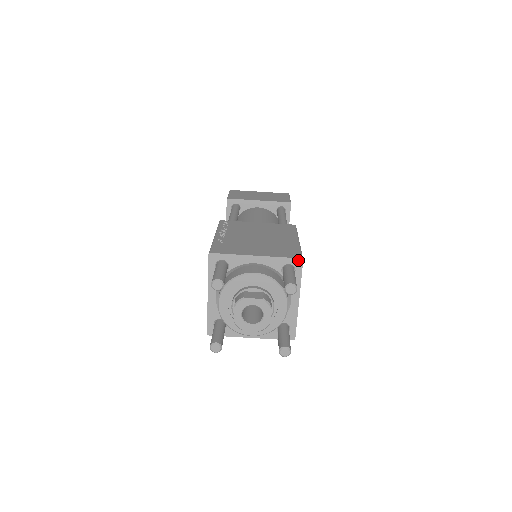
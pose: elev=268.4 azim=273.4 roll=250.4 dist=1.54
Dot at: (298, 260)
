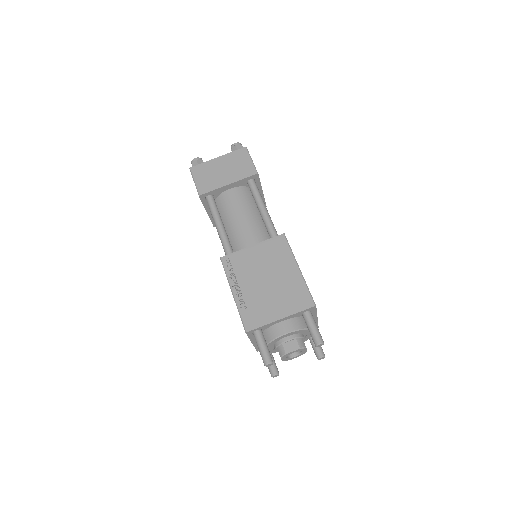
Dot at: (312, 308)
